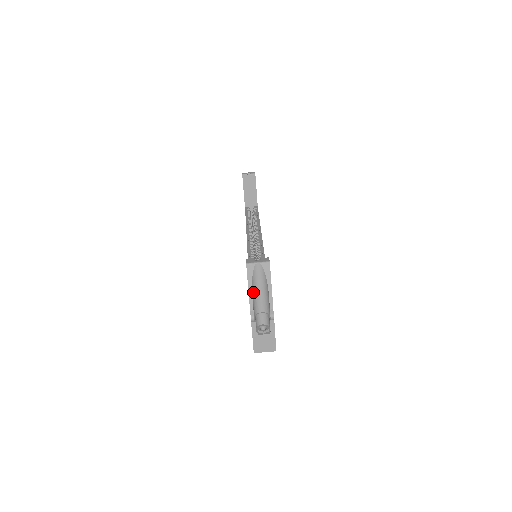
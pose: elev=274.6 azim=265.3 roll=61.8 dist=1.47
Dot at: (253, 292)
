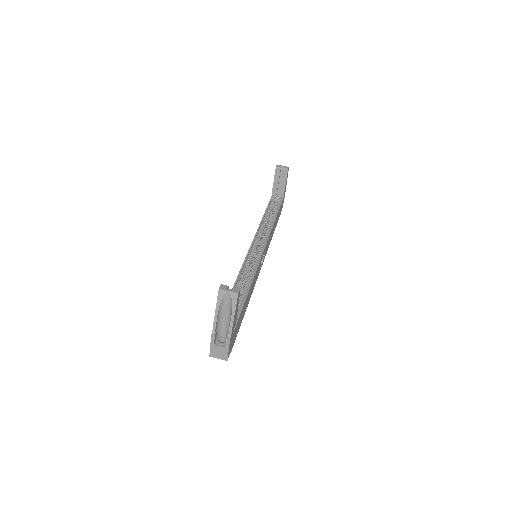
Dot at: (219, 312)
